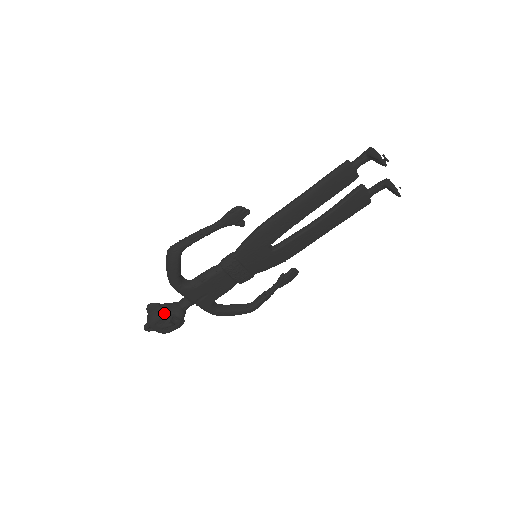
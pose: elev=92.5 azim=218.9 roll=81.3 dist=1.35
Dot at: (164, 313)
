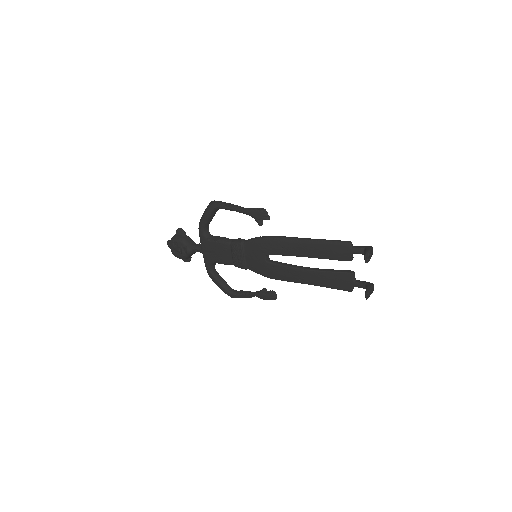
Dot at: (182, 240)
